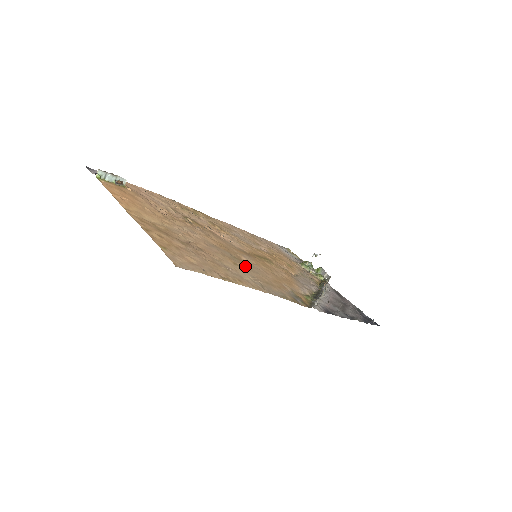
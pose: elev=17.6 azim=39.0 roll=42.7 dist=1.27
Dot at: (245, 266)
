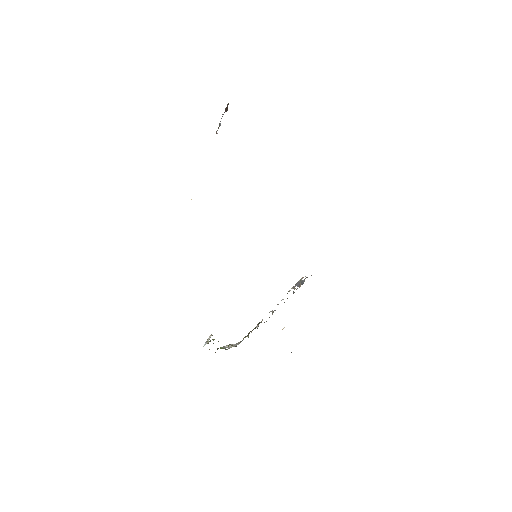
Dot at: occluded
